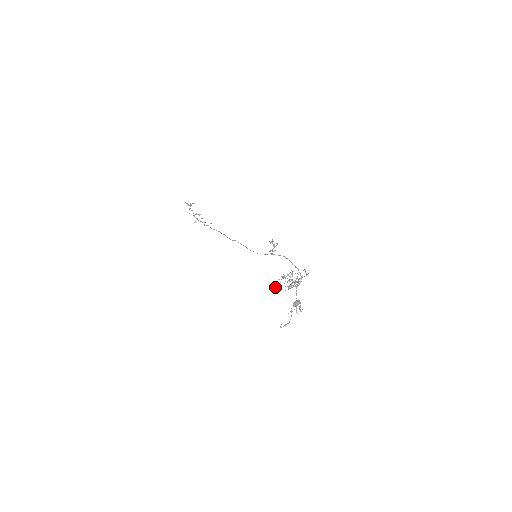
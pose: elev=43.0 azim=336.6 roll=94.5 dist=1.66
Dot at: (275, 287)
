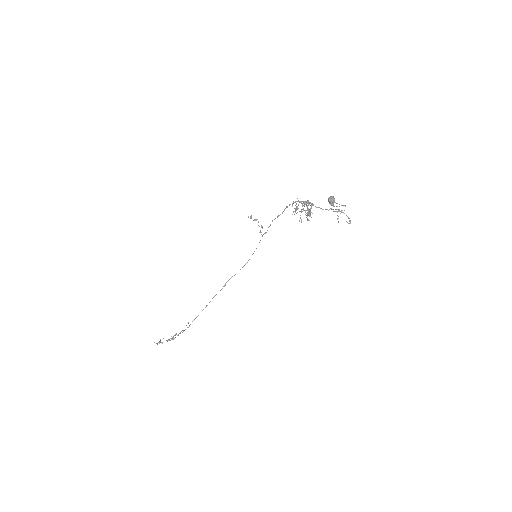
Dot at: occluded
